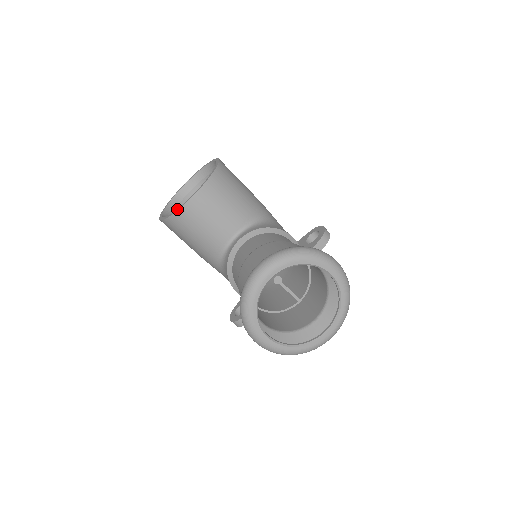
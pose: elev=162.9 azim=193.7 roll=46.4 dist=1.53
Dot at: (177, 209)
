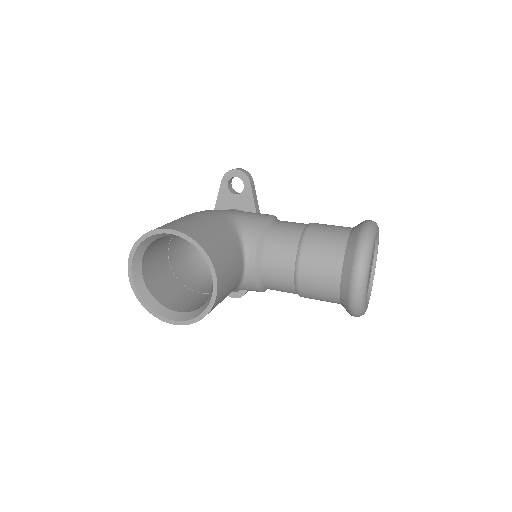
Dot at: (208, 308)
